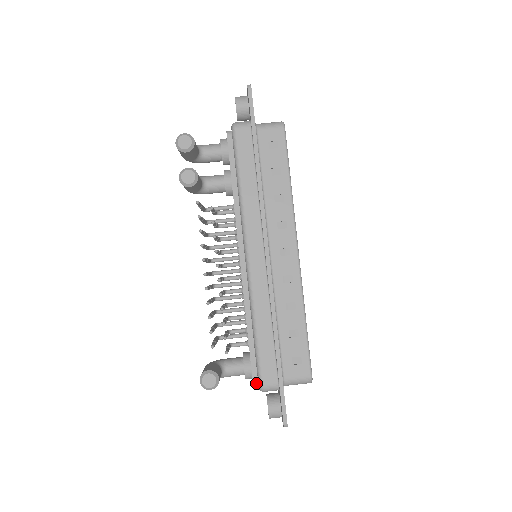
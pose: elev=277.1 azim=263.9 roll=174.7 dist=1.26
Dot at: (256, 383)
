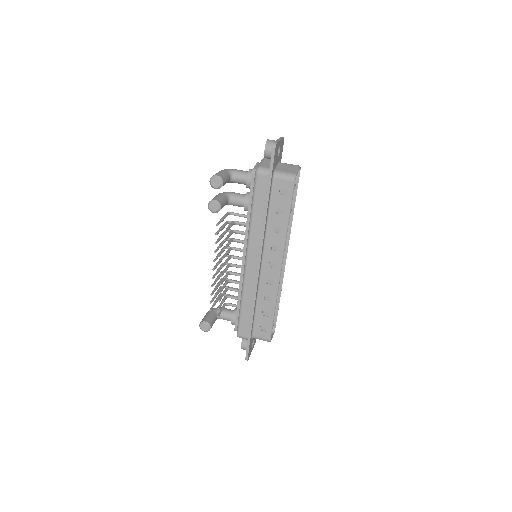
Dot at: occluded
